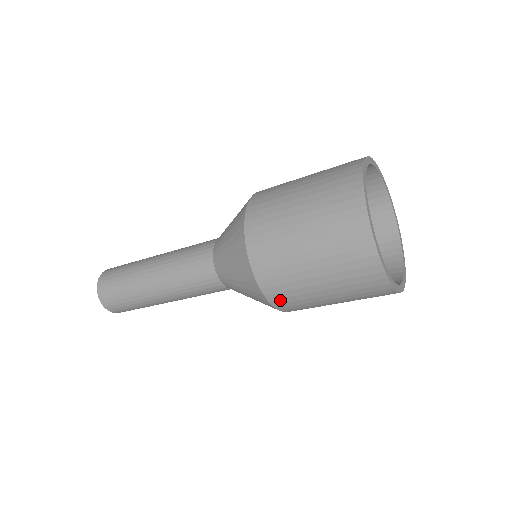
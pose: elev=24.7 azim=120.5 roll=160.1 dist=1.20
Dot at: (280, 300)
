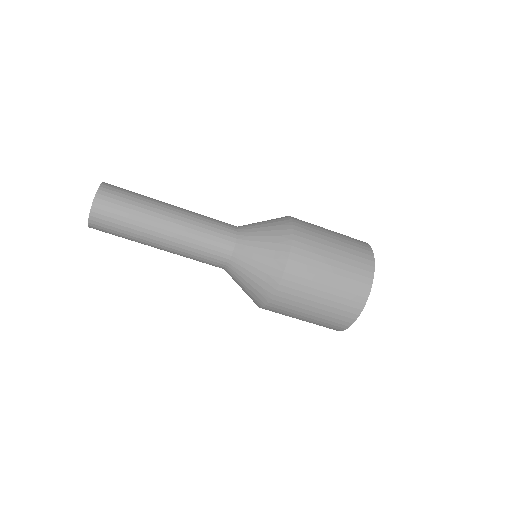
Dot at: (282, 299)
